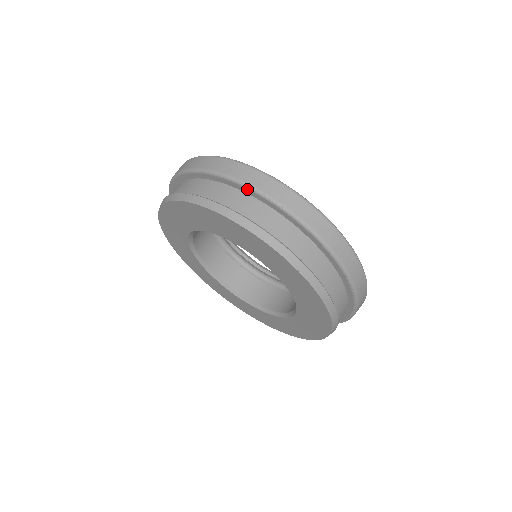
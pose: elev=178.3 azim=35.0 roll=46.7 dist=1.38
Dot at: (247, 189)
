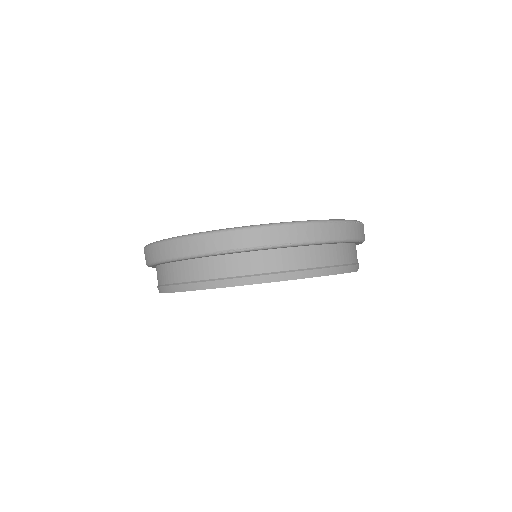
Dot at: (206, 256)
